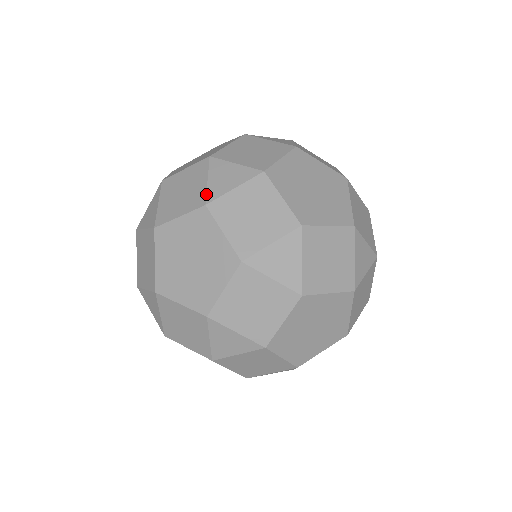
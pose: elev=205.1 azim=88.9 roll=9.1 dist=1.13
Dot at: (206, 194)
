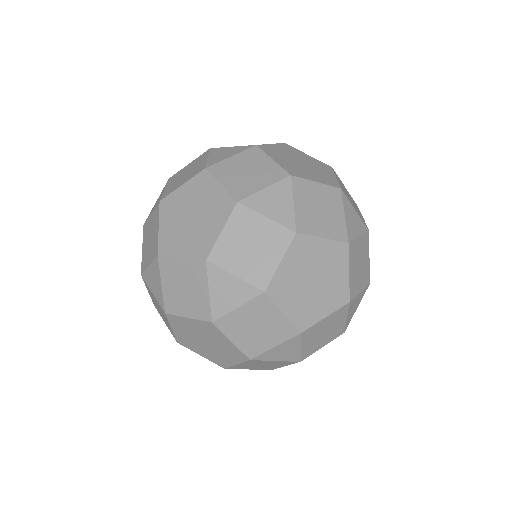
Dot at: occluded
